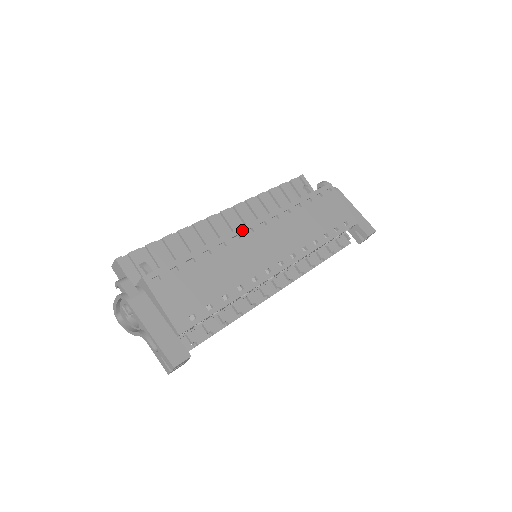
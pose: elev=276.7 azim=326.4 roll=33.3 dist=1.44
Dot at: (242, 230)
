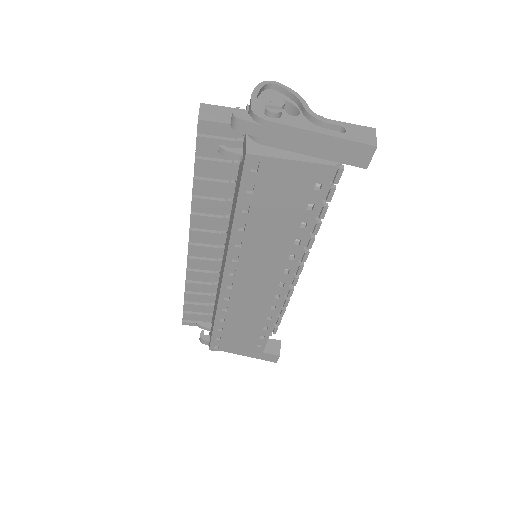
Dot at: (223, 291)
